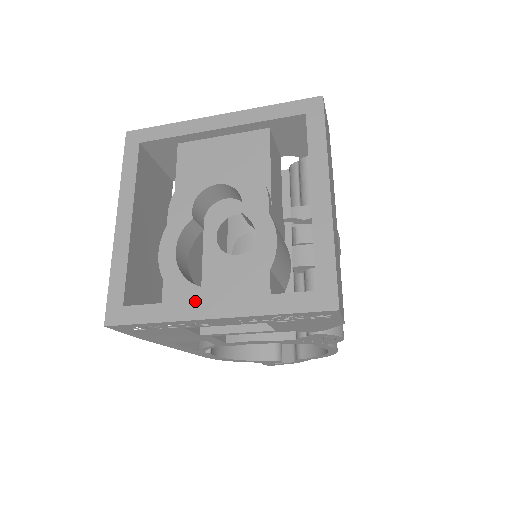
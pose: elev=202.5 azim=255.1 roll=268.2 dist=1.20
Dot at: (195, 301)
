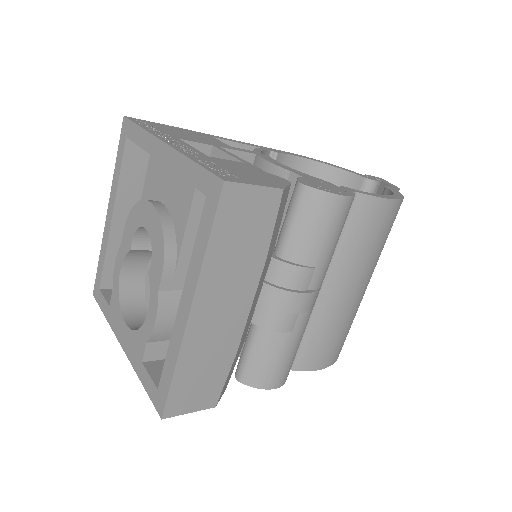
Dot at: (118, 323)
